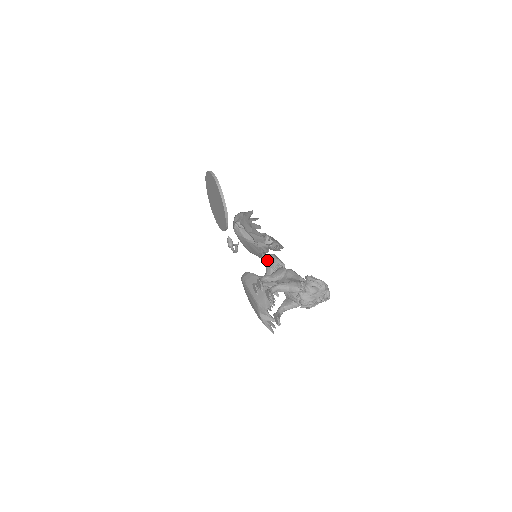
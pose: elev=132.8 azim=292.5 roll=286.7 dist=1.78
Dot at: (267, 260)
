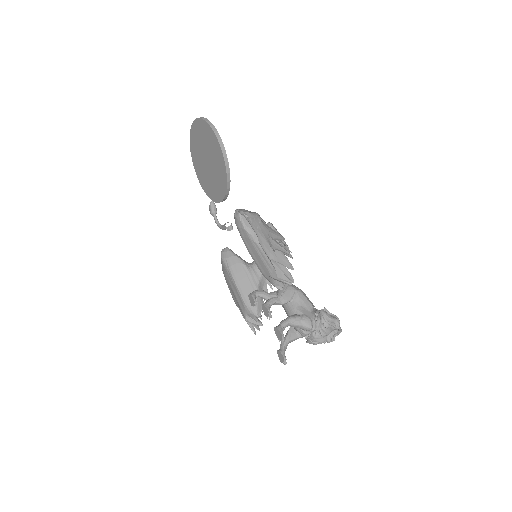
Dot at: occluded
